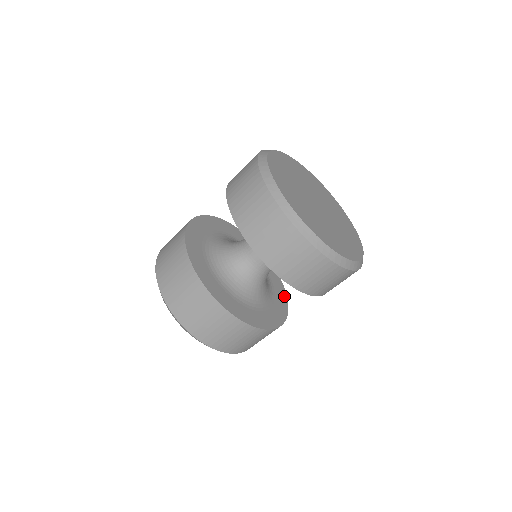
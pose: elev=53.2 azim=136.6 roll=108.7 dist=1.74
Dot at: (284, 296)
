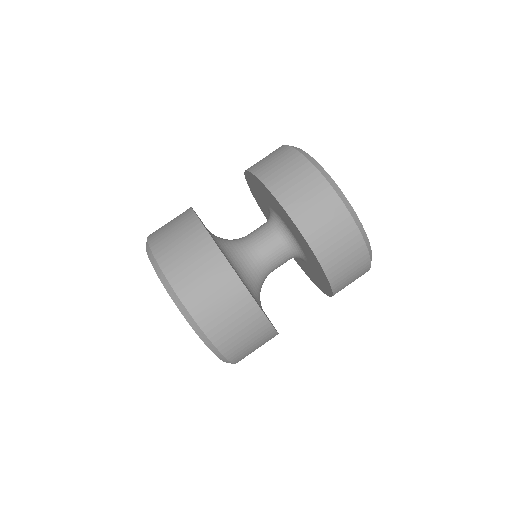
Dot at: occluded
